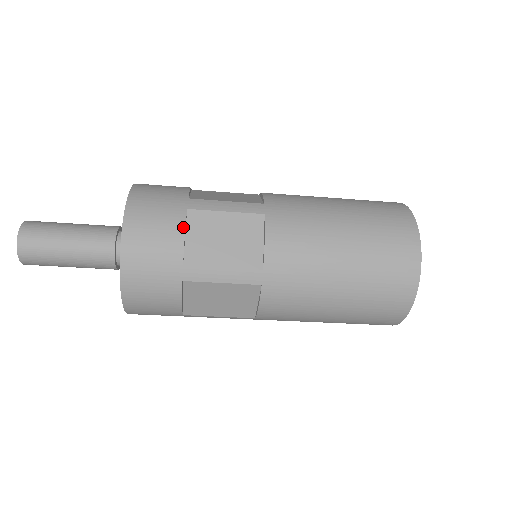
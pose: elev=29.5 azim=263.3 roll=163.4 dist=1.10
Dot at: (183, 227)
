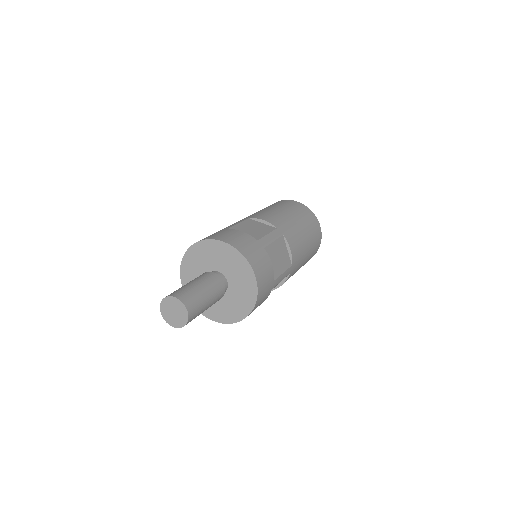
Dot at: (270, 260)
